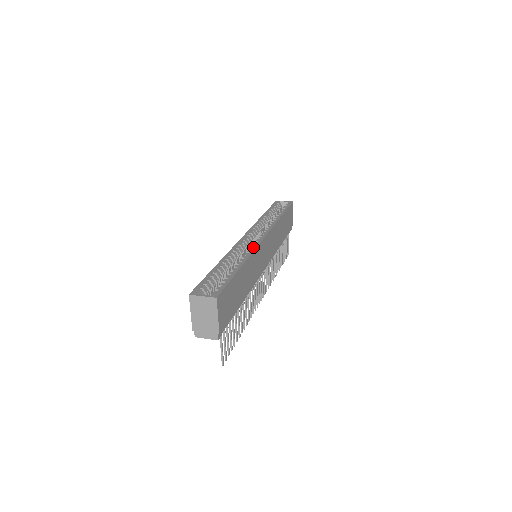
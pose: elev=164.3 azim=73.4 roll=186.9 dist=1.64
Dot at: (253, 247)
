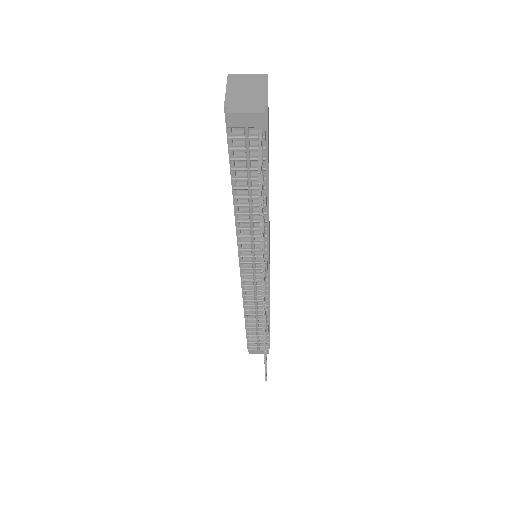
Dot at: occluded
